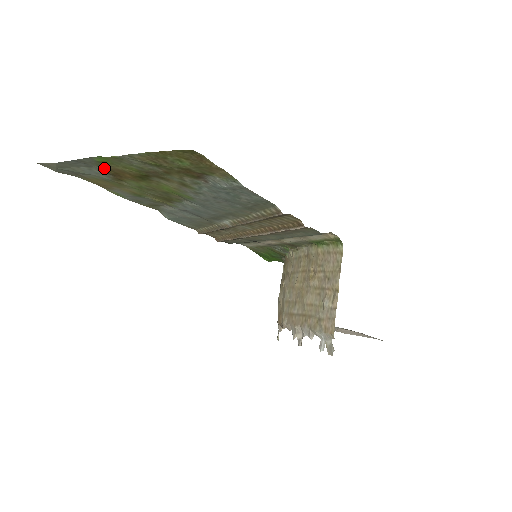
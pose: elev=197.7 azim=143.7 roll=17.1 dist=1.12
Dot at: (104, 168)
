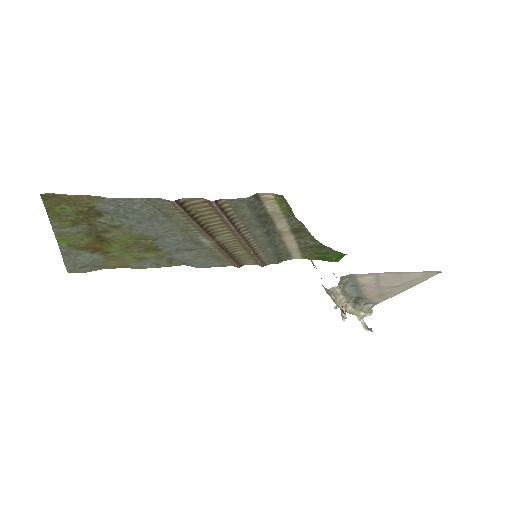
Dot at: (83, 249)
